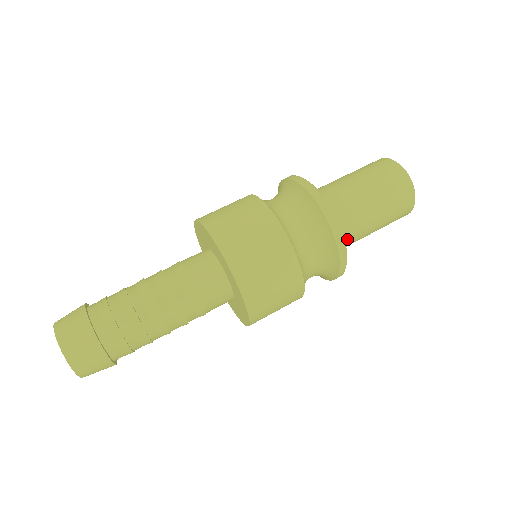
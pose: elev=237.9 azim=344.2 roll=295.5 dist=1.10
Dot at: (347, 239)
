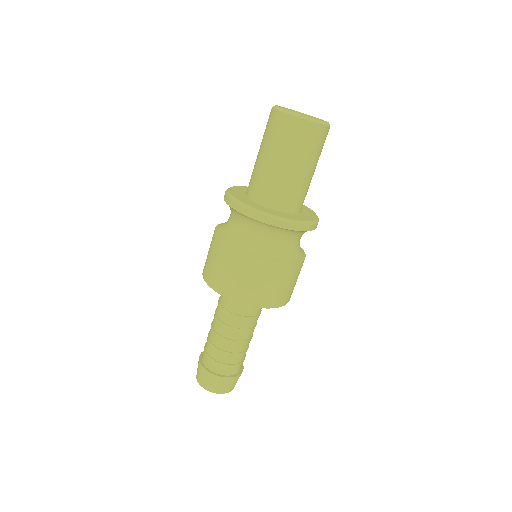
Dot at: (298, 201)
